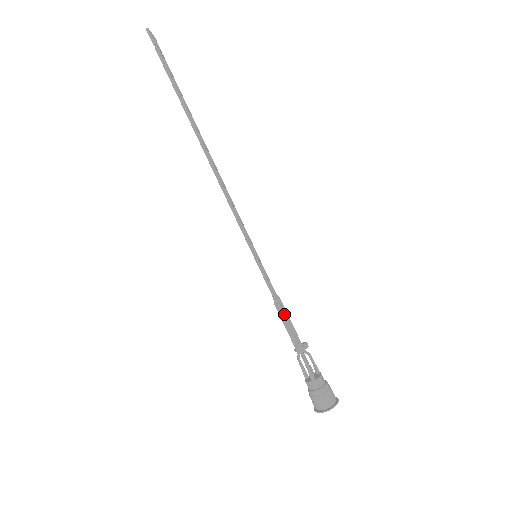
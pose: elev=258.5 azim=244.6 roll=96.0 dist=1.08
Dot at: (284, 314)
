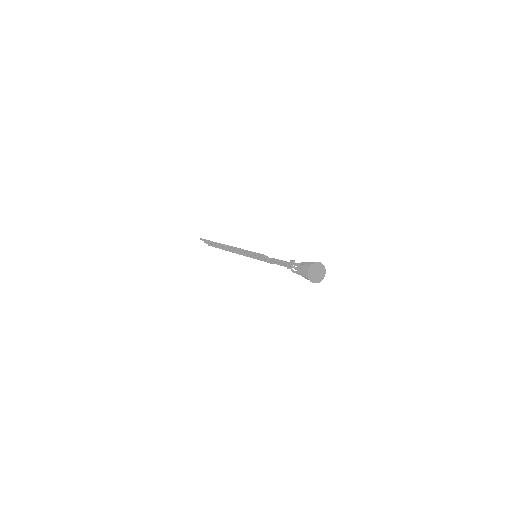
Dot at: (274, 260)
